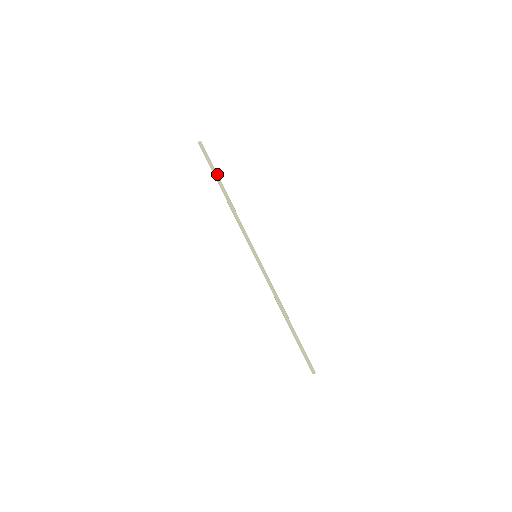
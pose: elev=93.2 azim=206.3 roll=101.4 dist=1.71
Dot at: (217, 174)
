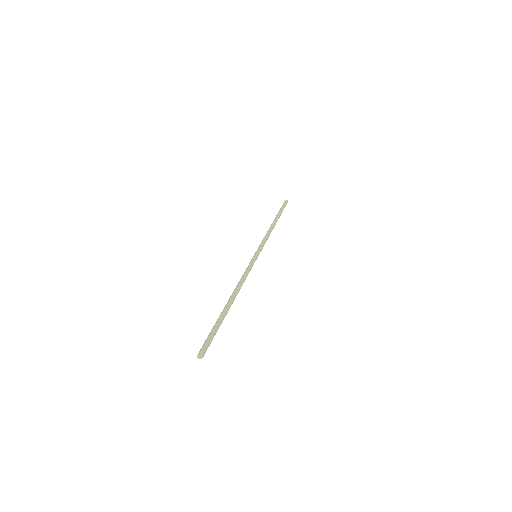
Dot at: (280, 214)
